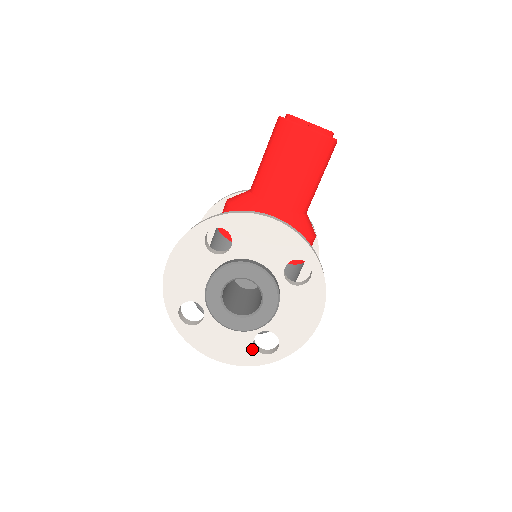
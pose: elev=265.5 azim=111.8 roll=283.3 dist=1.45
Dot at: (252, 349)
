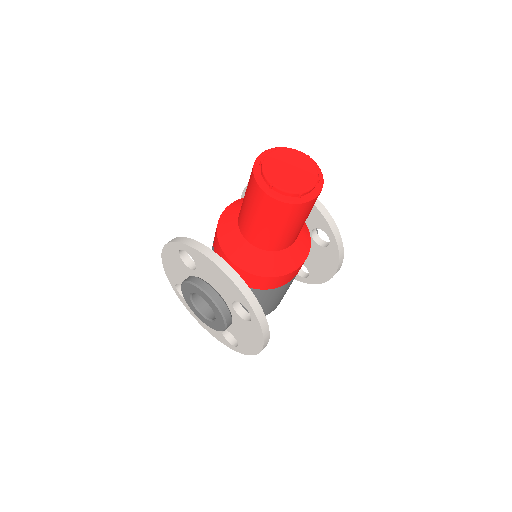
Dot at: (222, 335)
